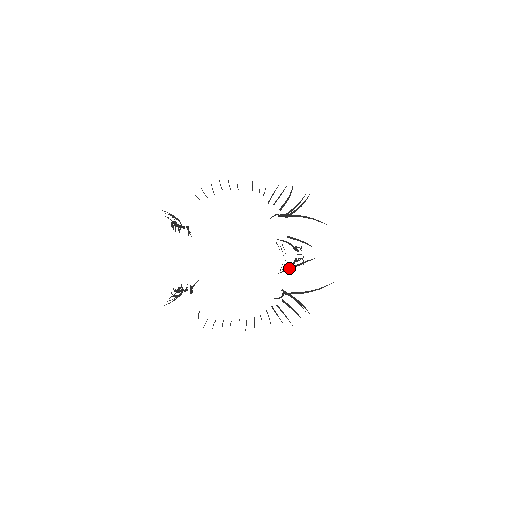
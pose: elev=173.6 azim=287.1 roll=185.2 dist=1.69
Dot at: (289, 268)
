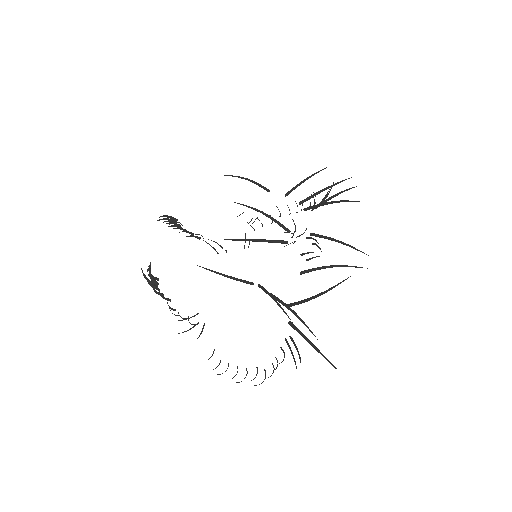
Dot at: (249, 239)
